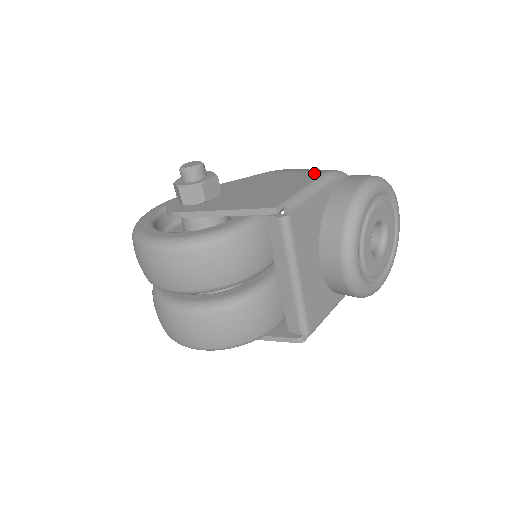
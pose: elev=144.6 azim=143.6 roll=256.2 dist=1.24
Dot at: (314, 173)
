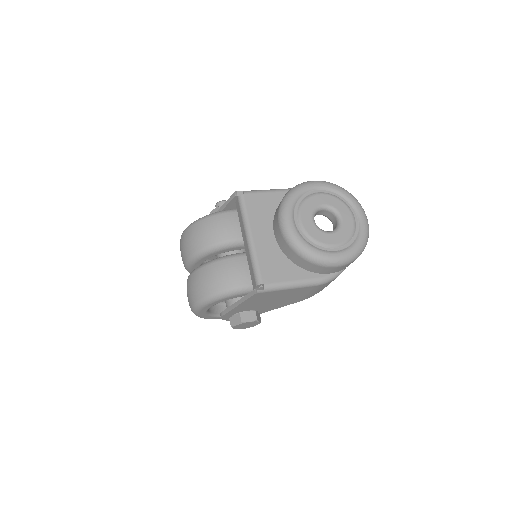
Dot at: occluded
